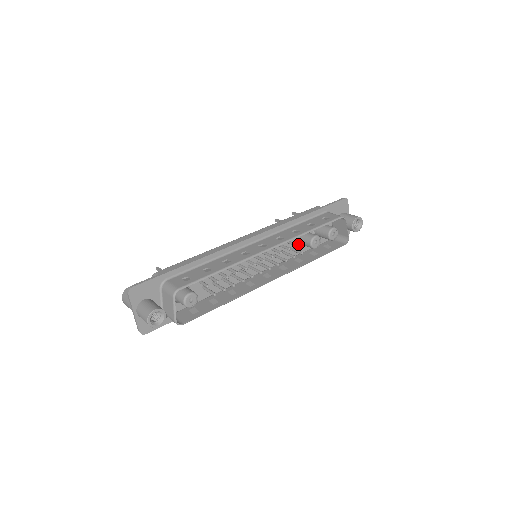
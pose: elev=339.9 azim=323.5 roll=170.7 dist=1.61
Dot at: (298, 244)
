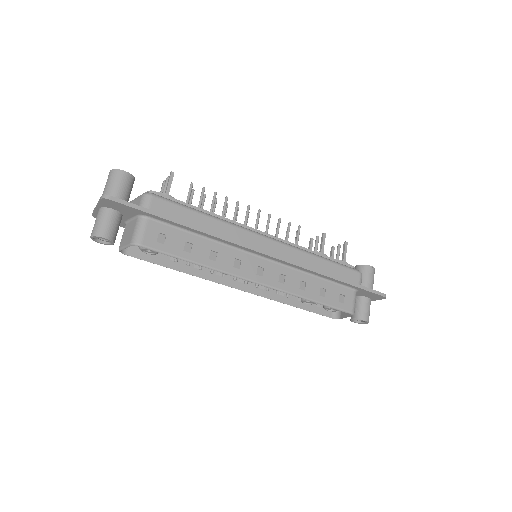
Dot at: occluded
